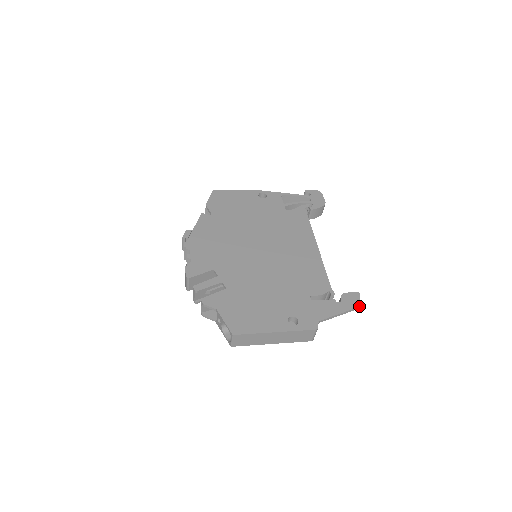
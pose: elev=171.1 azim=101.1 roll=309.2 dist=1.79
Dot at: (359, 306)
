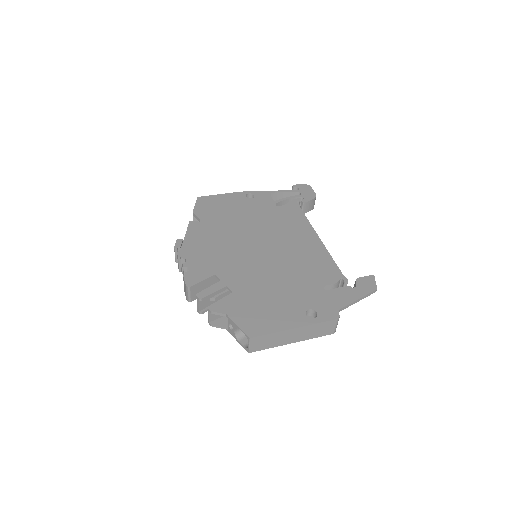
Dot at: (376, 289)
